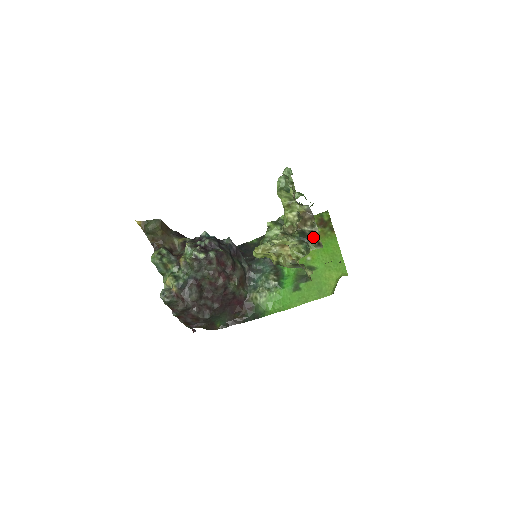
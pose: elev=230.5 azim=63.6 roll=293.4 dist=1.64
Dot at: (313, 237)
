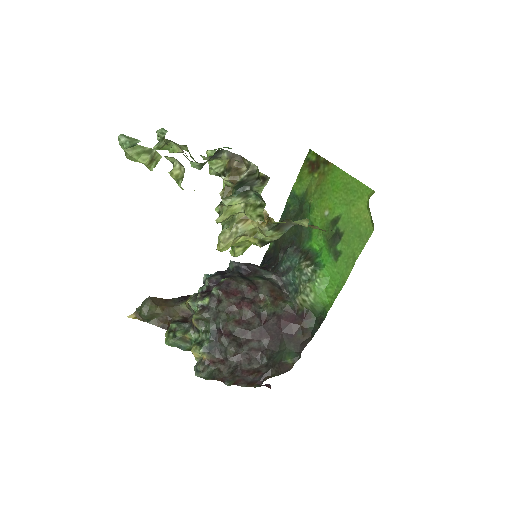
Dot at: (255, 178)
